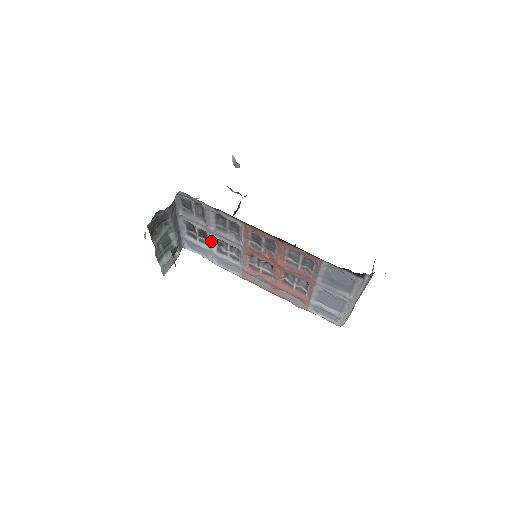
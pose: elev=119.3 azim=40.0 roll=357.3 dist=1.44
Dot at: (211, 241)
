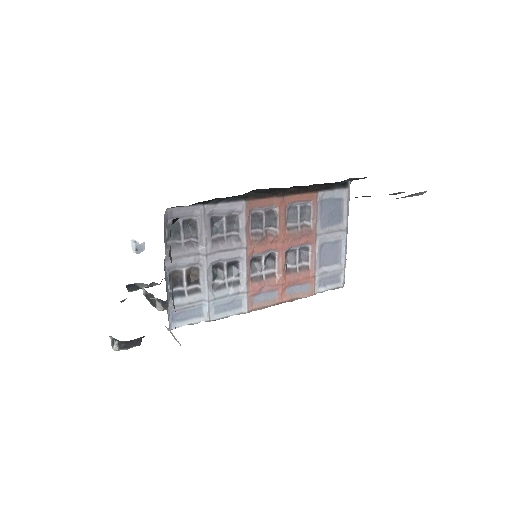
Dot at: (207, 274)
